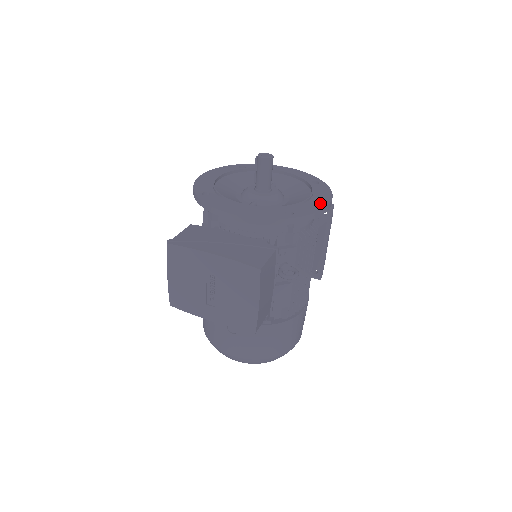
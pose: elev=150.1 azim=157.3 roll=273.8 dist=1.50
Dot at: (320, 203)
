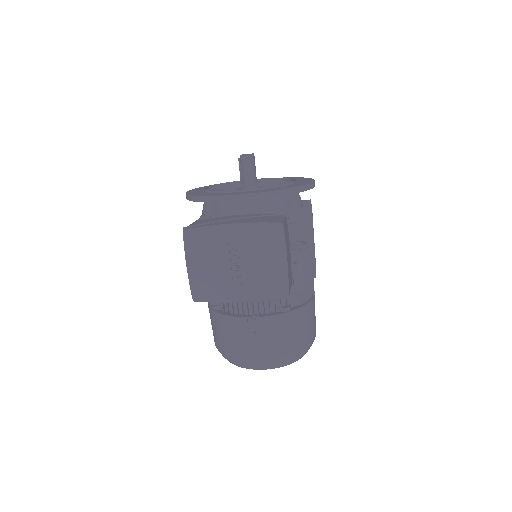
Dot at: (307, 181)
